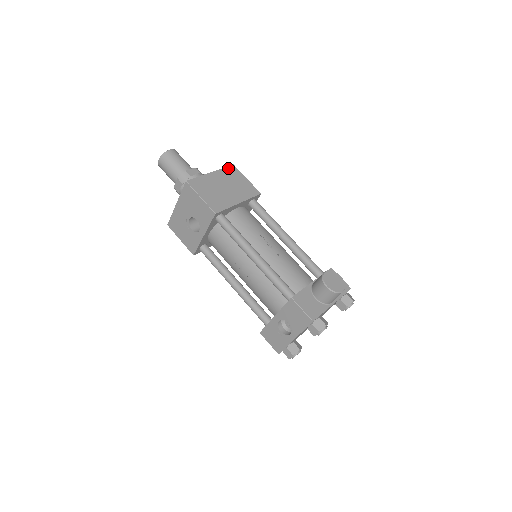
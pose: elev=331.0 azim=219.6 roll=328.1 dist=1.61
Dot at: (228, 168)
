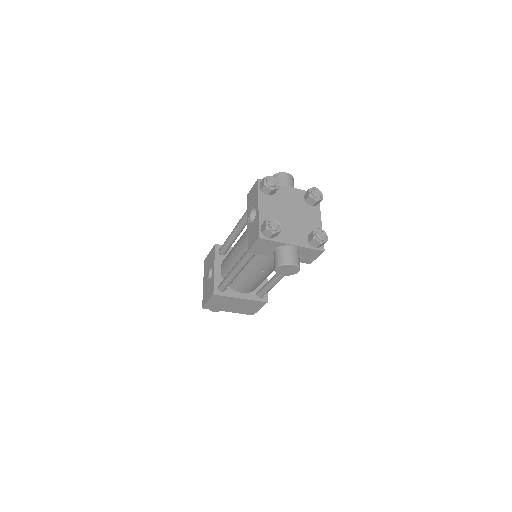
Dot at: occluded
